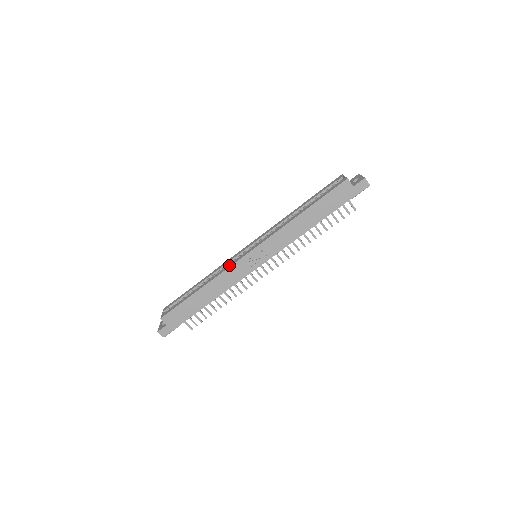
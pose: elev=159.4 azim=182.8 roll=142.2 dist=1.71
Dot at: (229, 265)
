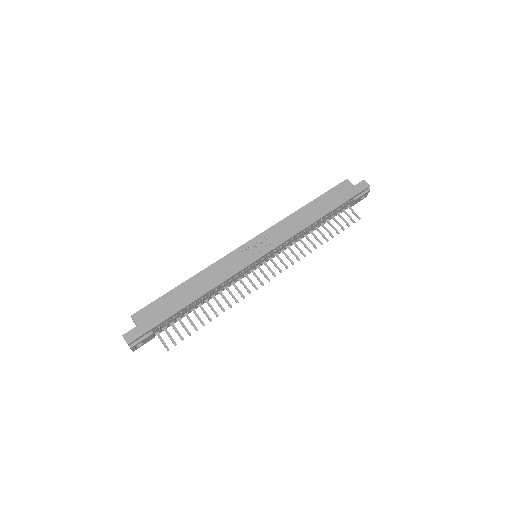
Dot at: (225, 257)
